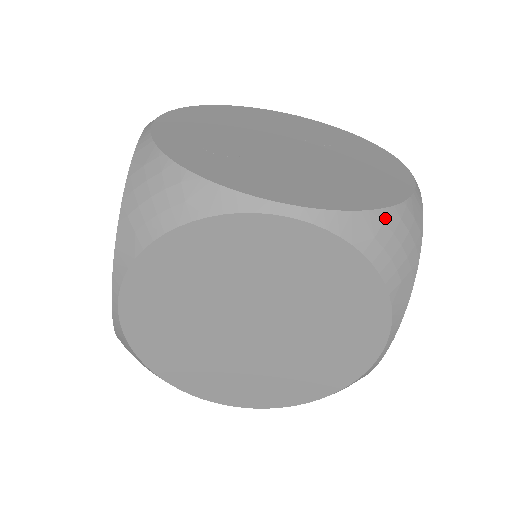
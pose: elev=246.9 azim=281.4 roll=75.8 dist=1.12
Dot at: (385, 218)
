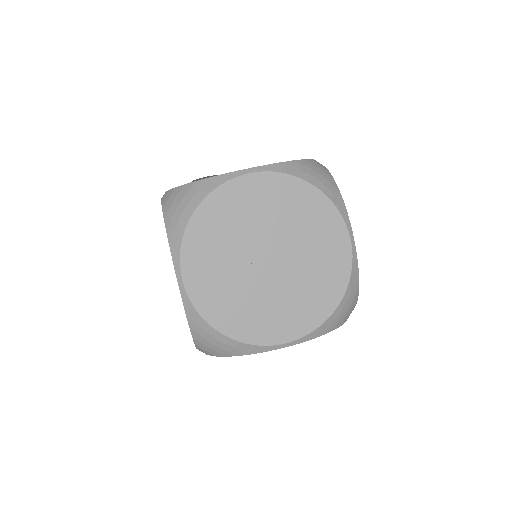
Dot at: (302, 163)
